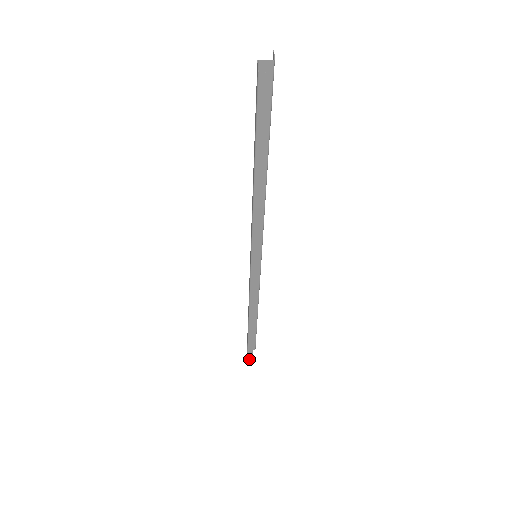
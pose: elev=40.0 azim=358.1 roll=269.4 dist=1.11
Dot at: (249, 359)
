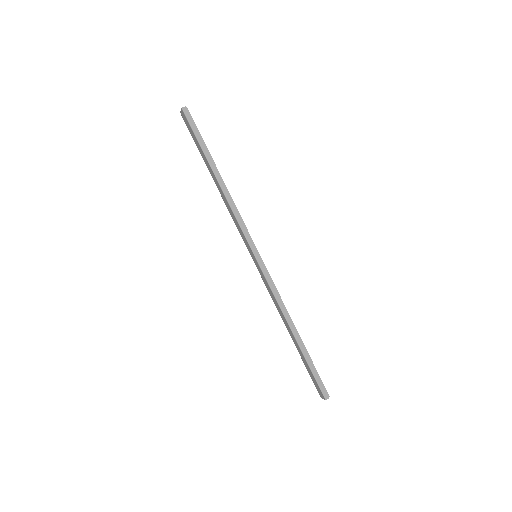
Dot at: (326, 396)
